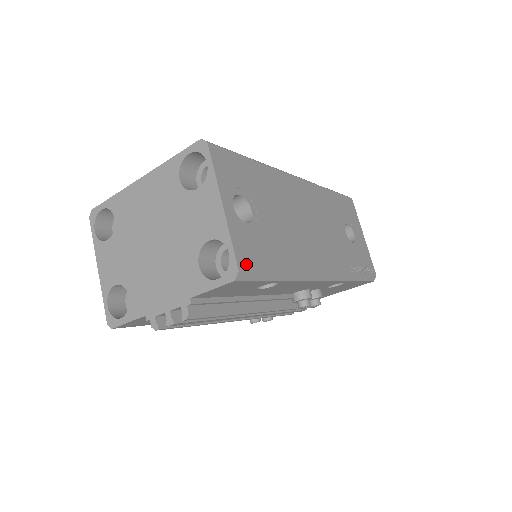
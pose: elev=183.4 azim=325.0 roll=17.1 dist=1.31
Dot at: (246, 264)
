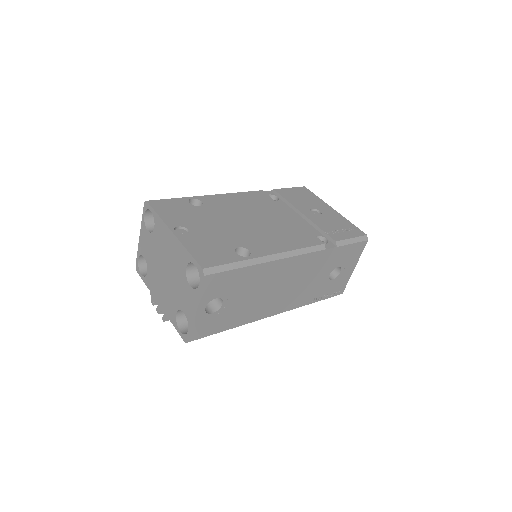
Dot at: (196, 337)
